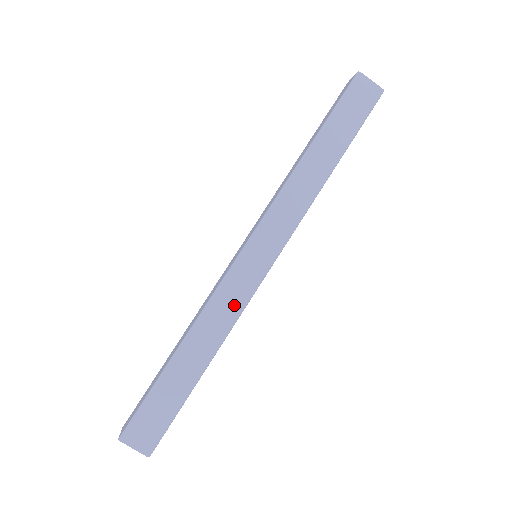
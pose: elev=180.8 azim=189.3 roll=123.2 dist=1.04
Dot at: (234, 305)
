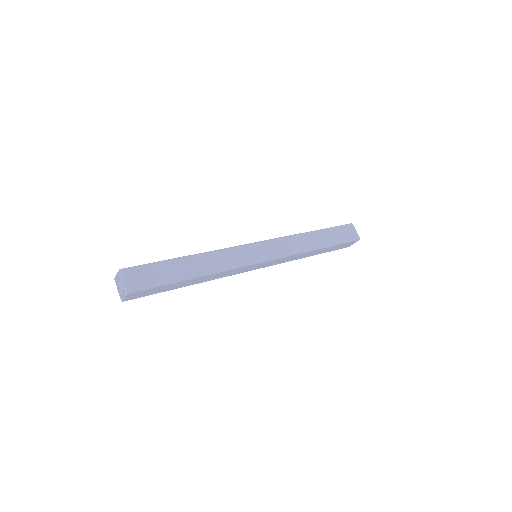
Dot at: (234, 261)
